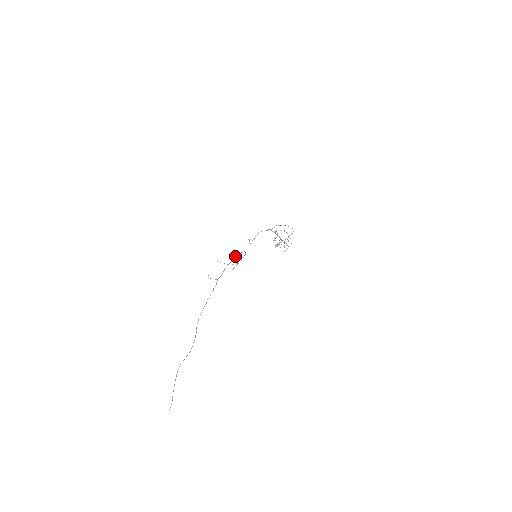
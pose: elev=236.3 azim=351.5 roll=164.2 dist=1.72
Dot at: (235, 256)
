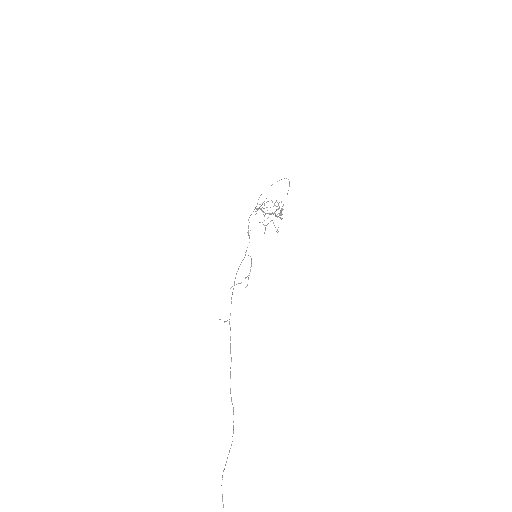
Dot at: (236, 273)
